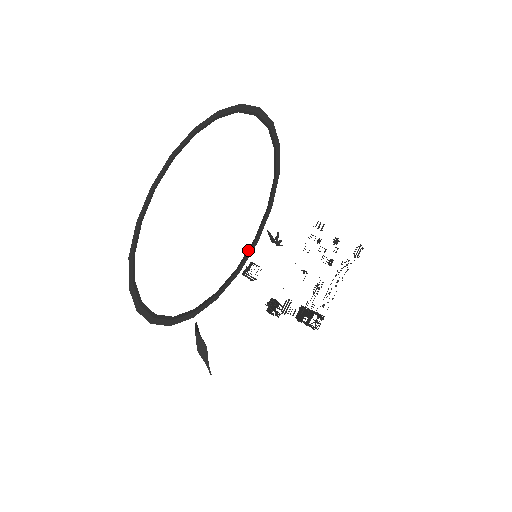
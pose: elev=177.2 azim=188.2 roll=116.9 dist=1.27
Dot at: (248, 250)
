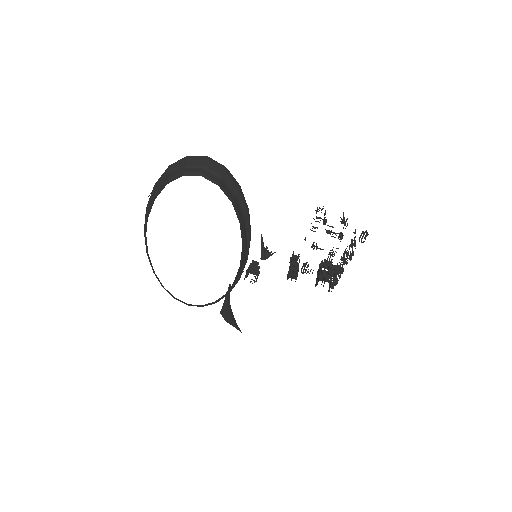
Dot at: (239, 270)
